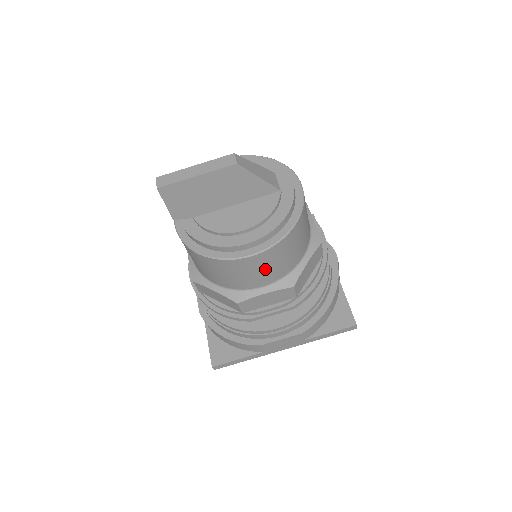
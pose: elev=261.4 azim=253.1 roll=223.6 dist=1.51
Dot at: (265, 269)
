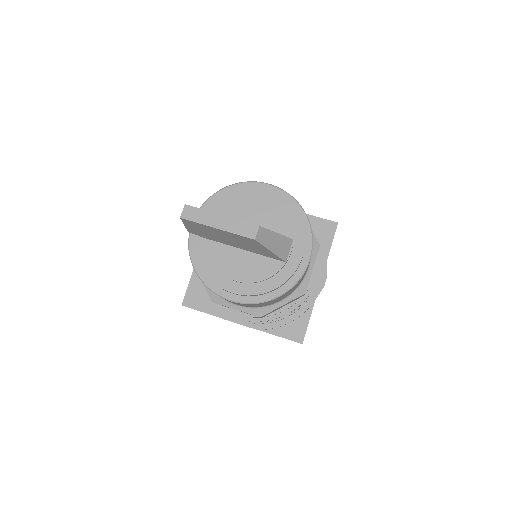
Dot at: occluded
